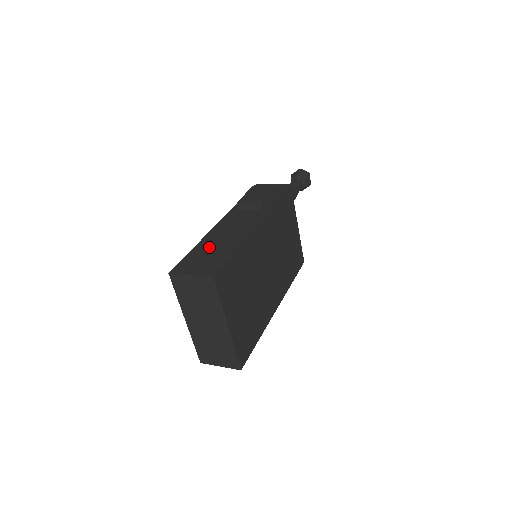
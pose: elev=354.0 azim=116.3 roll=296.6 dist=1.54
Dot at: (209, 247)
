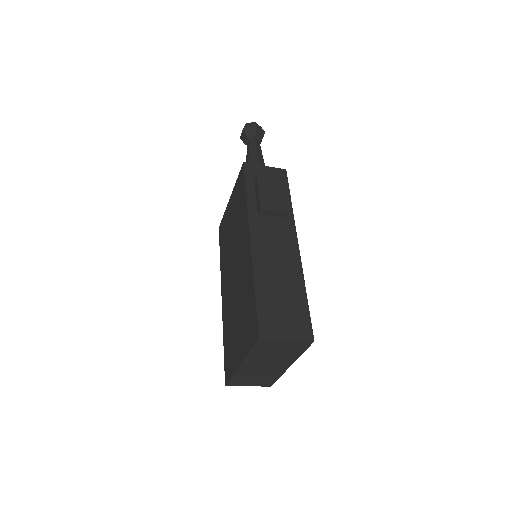
Dot at: (274, 288)
